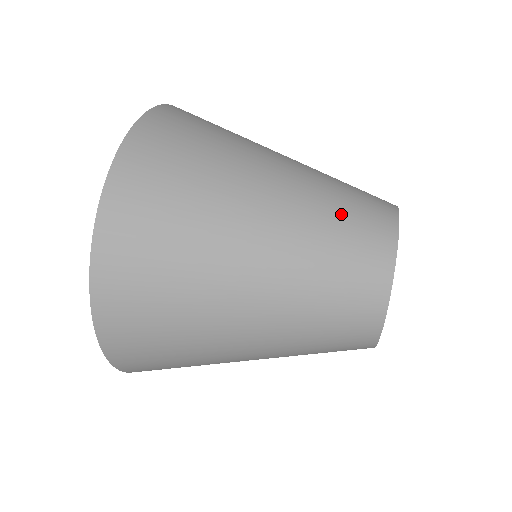
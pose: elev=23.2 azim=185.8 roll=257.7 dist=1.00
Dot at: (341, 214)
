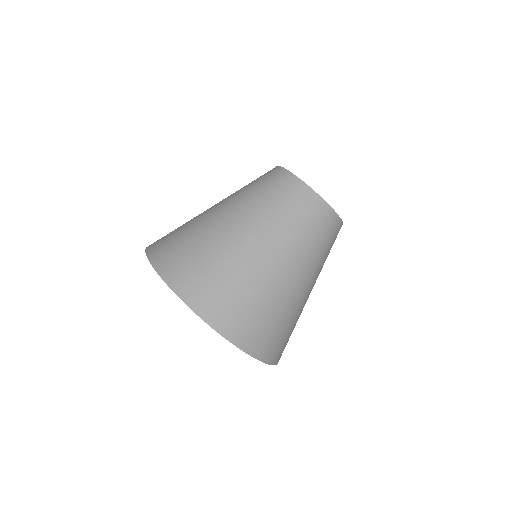
Dot at: (261, 191)
